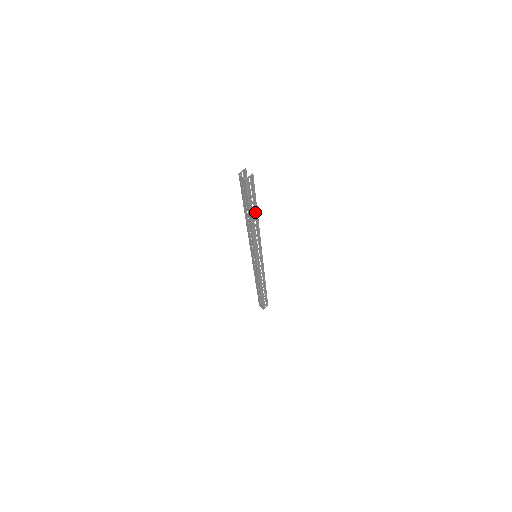
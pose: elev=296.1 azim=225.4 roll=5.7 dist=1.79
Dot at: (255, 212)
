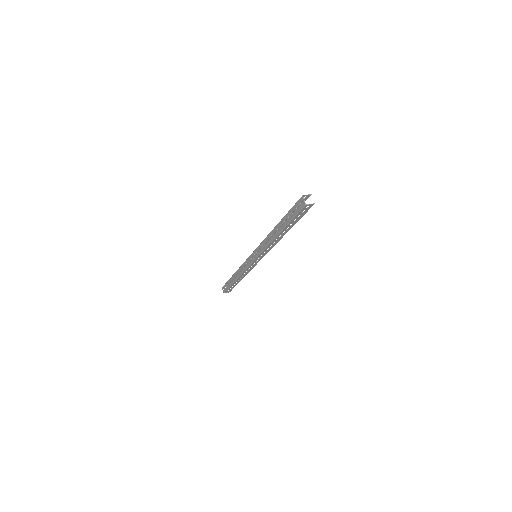
Dot at: (288, 229)
